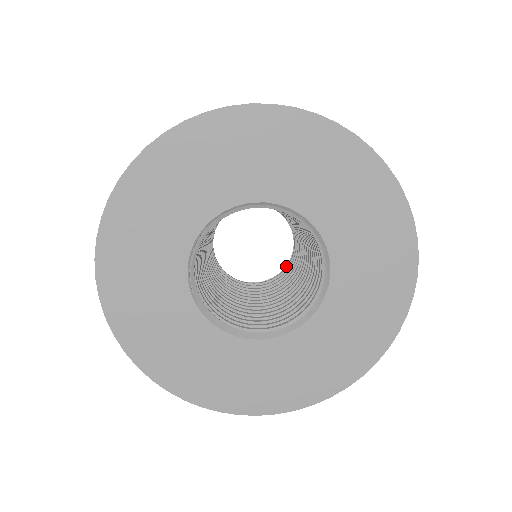
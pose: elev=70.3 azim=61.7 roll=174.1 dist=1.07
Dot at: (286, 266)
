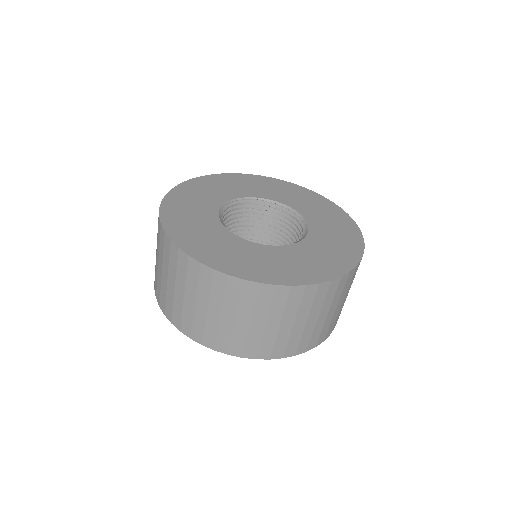
Dot at: occluded
